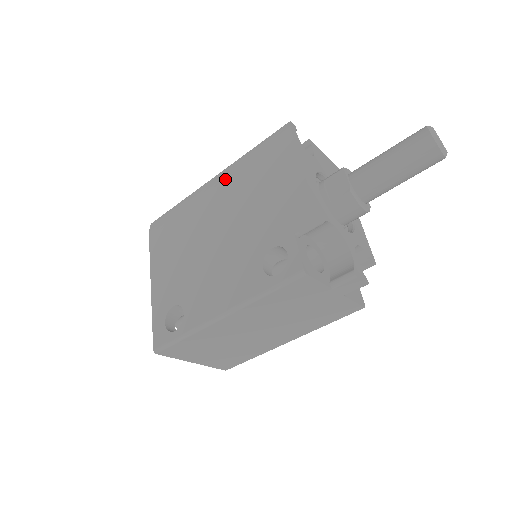
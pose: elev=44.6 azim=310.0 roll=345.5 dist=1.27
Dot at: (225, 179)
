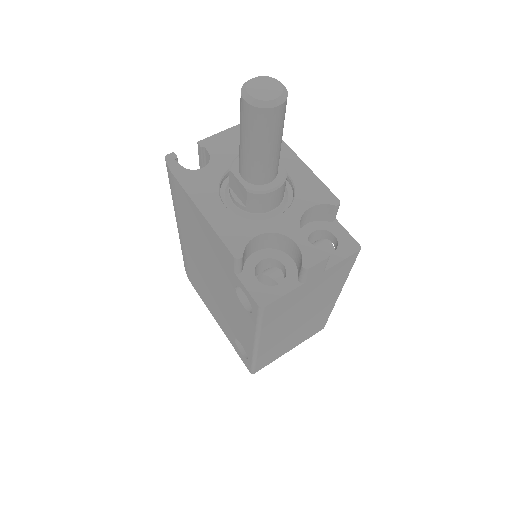
Dot at: (180, 227)
